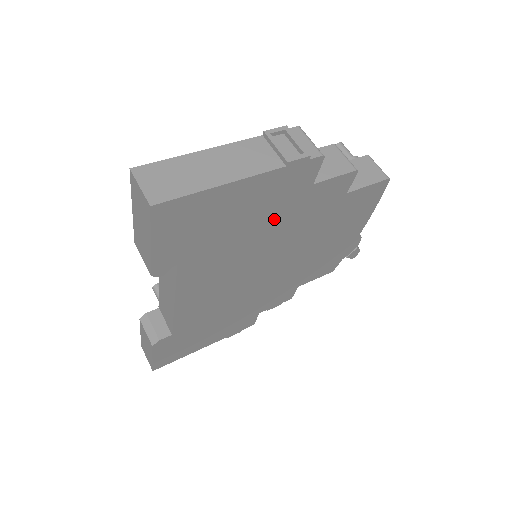
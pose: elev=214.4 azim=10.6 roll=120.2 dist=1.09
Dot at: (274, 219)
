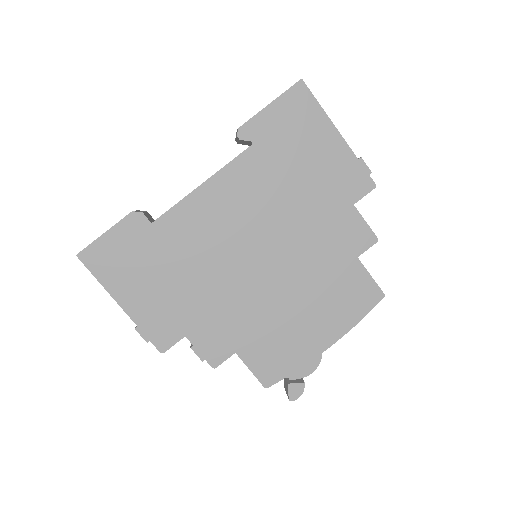
Dot at: (315, 201)
